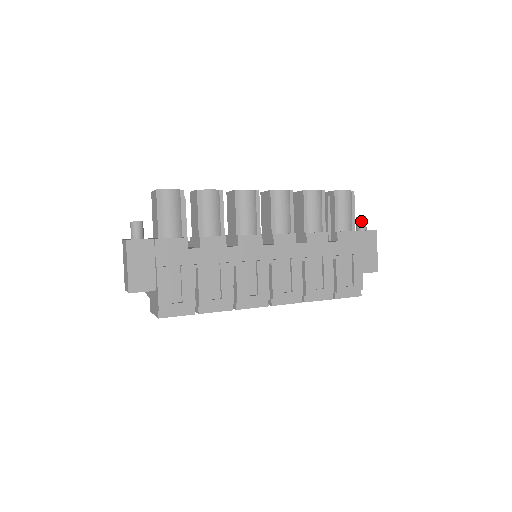
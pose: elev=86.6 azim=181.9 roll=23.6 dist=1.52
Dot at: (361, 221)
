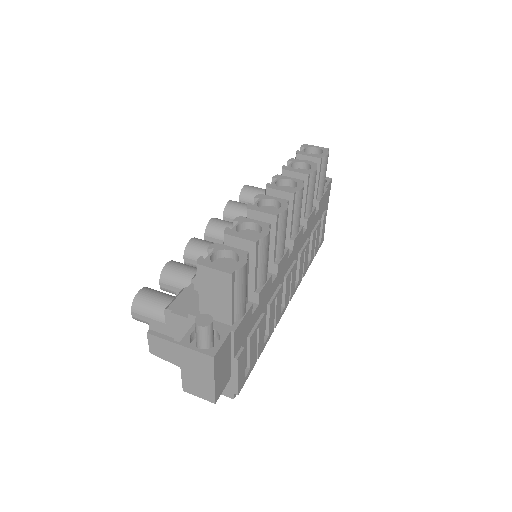
Dot at: occluded
